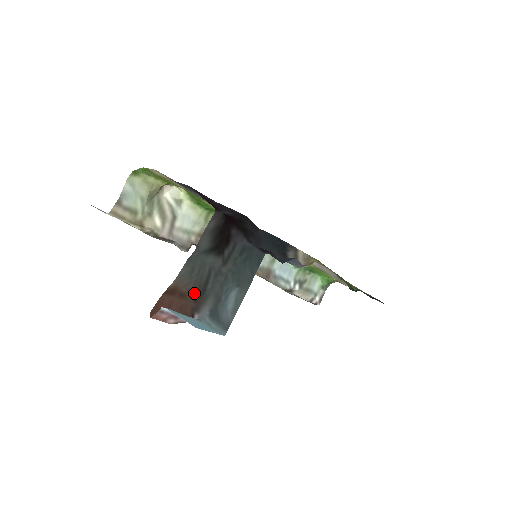
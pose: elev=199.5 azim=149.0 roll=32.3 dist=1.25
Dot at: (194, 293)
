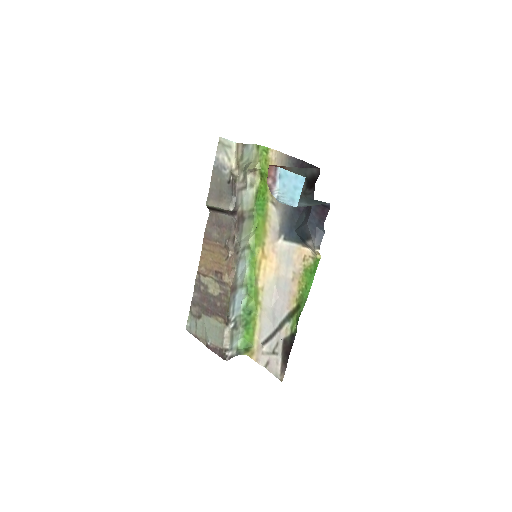
Dot at: occluded
